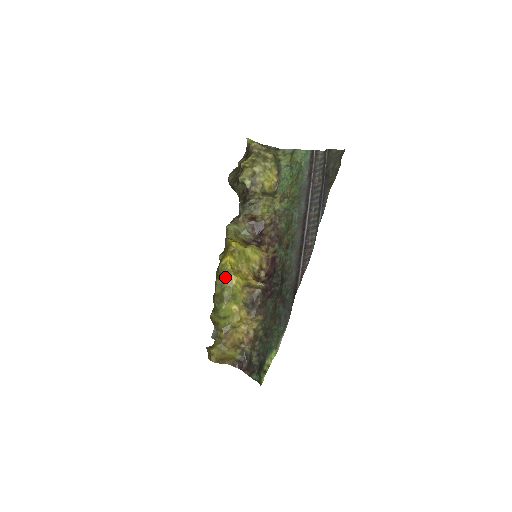
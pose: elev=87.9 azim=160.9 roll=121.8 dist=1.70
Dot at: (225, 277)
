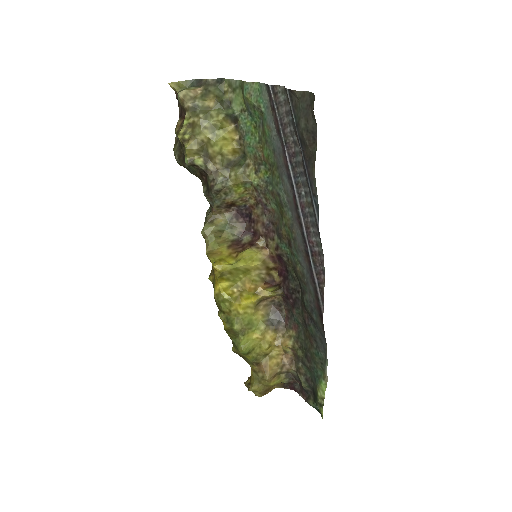
Dot at: (227, 309)
